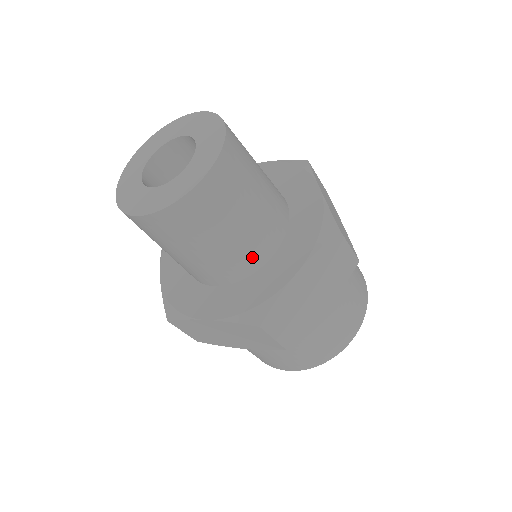
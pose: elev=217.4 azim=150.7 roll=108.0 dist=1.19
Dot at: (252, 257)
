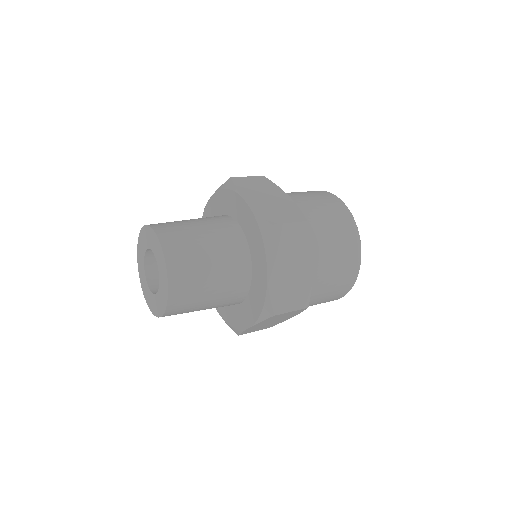
Dot at: (240, 279)
